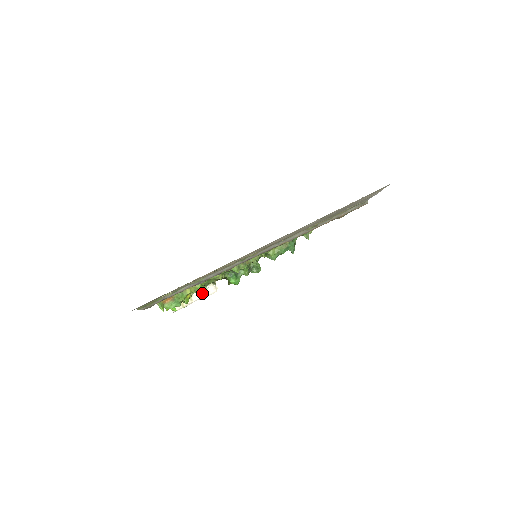
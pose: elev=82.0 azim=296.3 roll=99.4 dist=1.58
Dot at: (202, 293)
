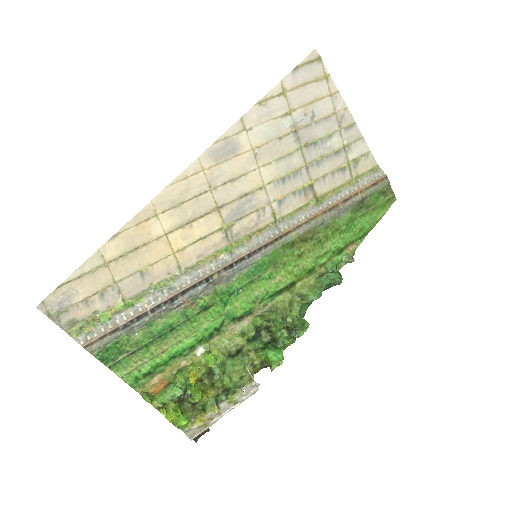
Dot at: (226, 384)
